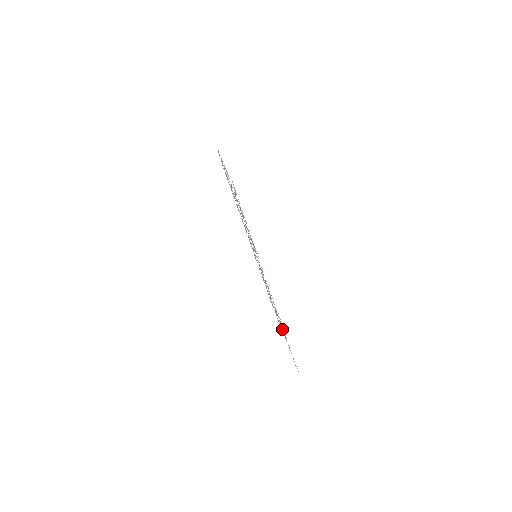
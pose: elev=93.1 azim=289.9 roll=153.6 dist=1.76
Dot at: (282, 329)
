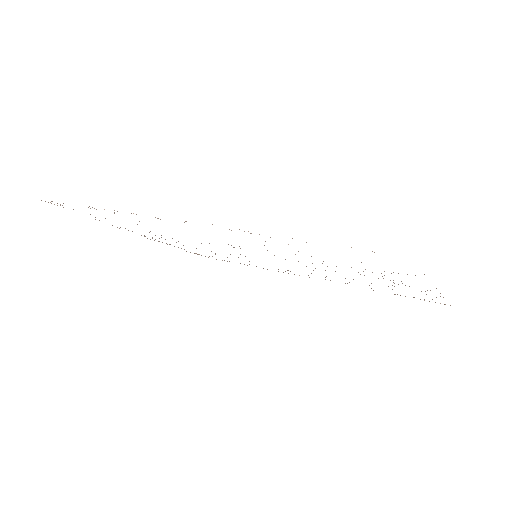
Dot at: occluded
